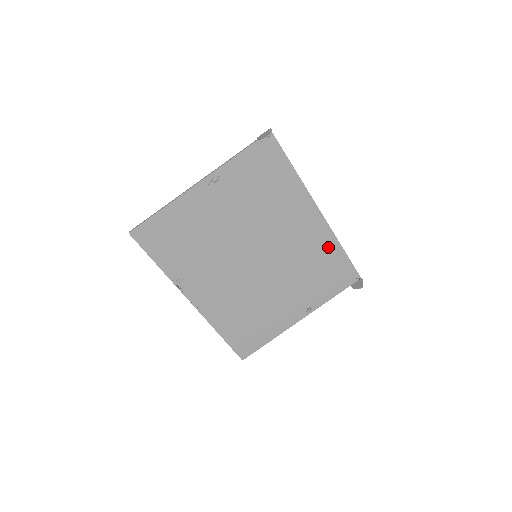
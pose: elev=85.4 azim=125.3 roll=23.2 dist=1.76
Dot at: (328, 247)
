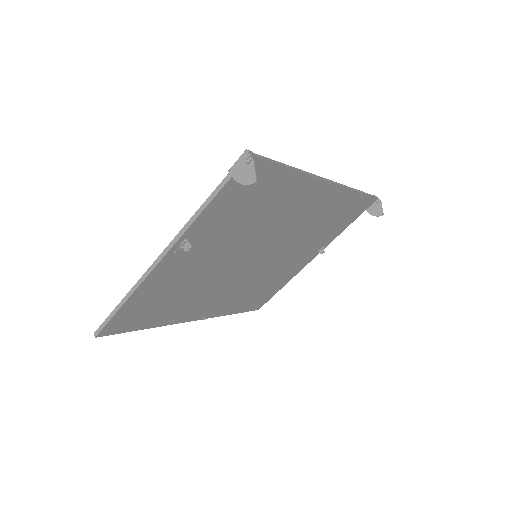
Dot at: (341, 202)
